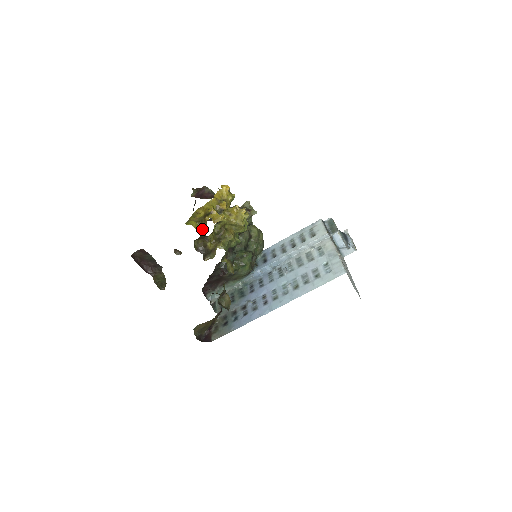
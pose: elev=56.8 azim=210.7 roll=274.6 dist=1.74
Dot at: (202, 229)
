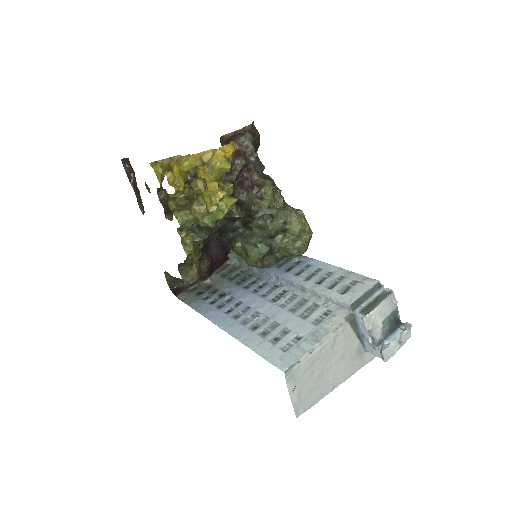
Dot at: (162, 181)
